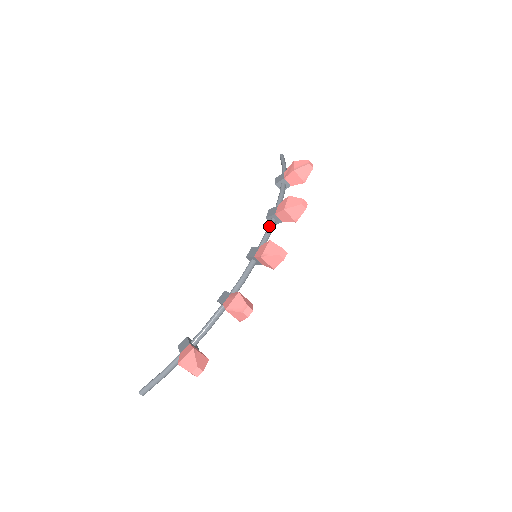
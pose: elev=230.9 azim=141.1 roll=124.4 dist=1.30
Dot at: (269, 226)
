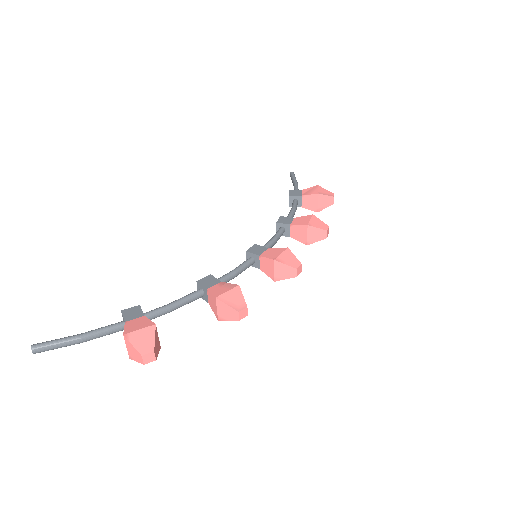
Dot at: (279, 233)
